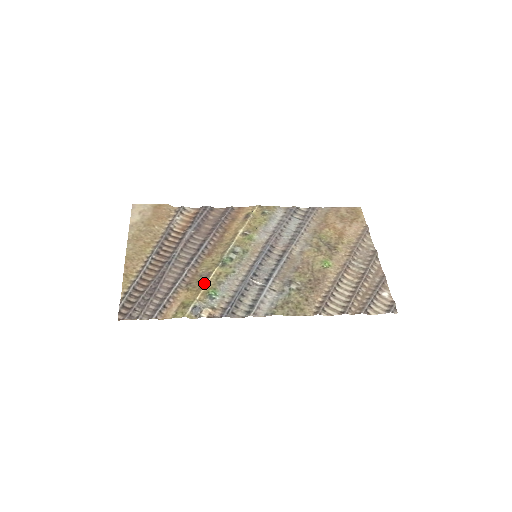
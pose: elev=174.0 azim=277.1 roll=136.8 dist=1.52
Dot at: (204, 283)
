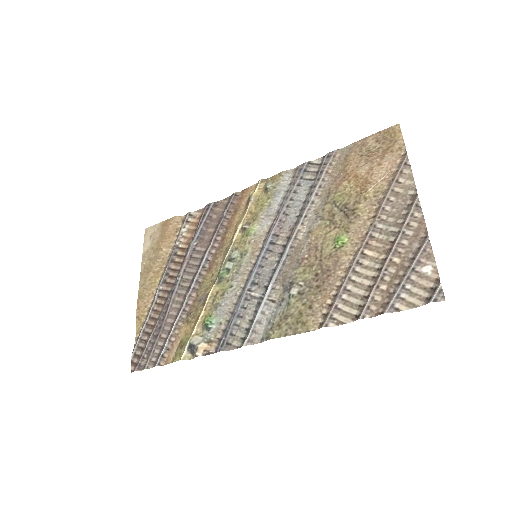
Dot at: (201, 310)
